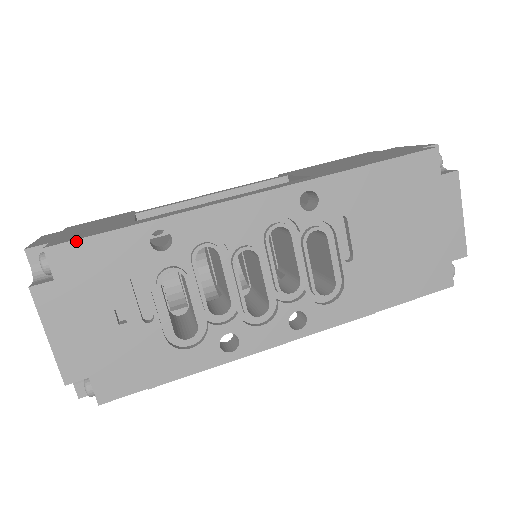
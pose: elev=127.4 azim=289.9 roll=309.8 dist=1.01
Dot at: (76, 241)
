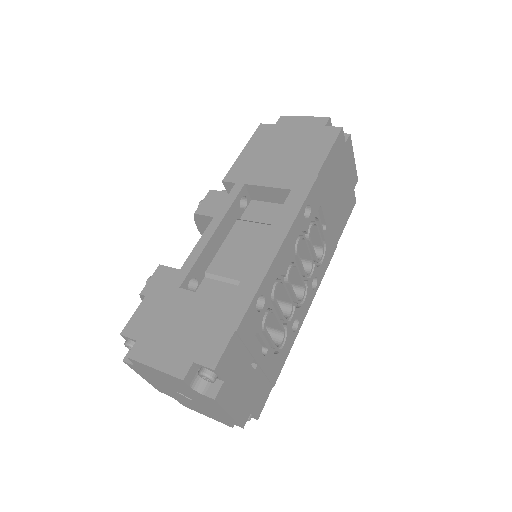
Dot at: (227, 348)
